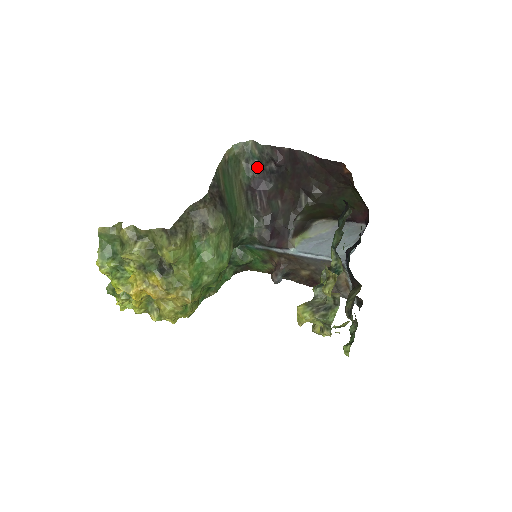
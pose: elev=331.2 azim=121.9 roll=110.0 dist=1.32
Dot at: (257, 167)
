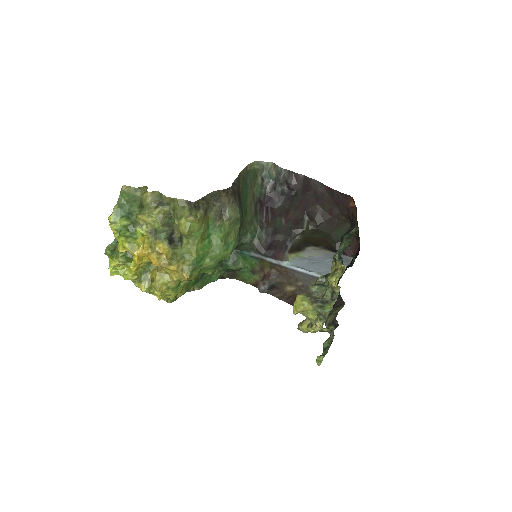
Dot at: (270, 186)
